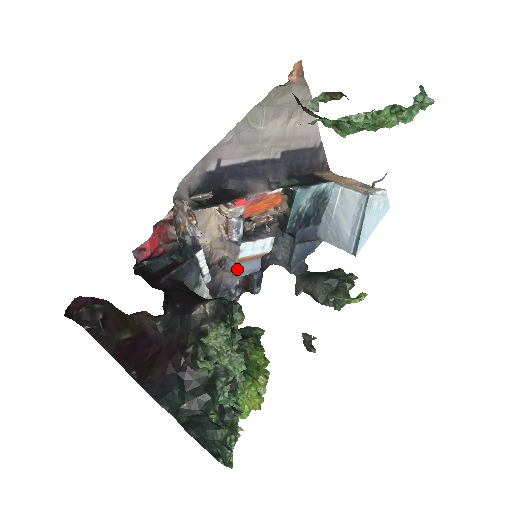
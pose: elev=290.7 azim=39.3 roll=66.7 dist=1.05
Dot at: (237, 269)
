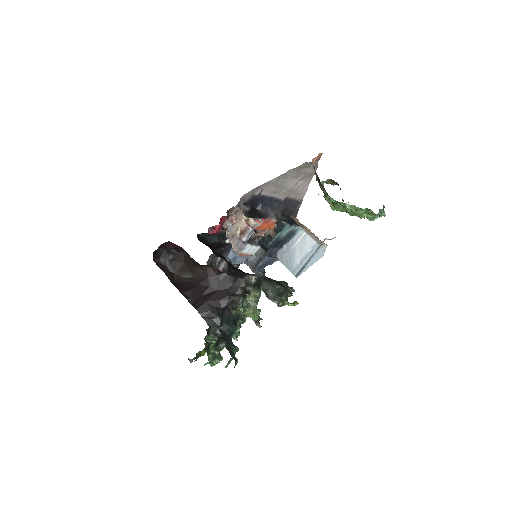
Dot at: (234, 258)
